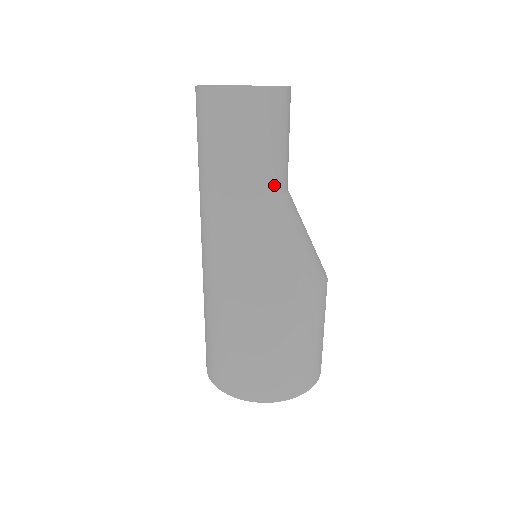
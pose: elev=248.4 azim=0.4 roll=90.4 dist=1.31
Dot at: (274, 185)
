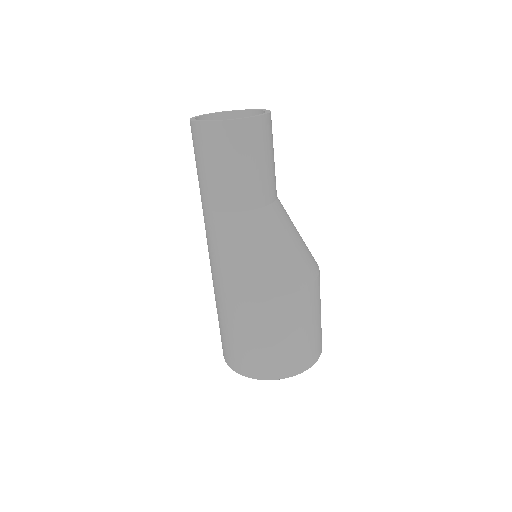
Dot at: (263, 197)
